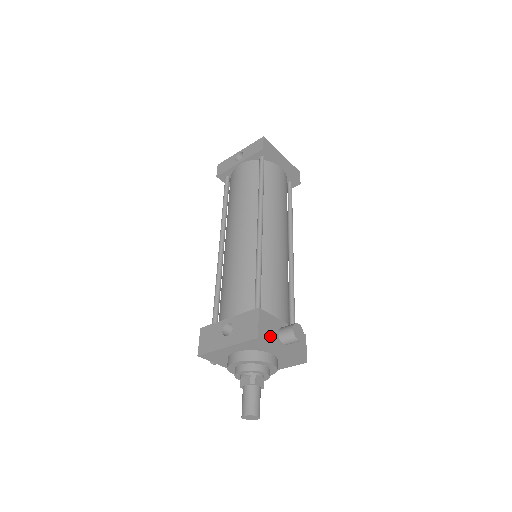
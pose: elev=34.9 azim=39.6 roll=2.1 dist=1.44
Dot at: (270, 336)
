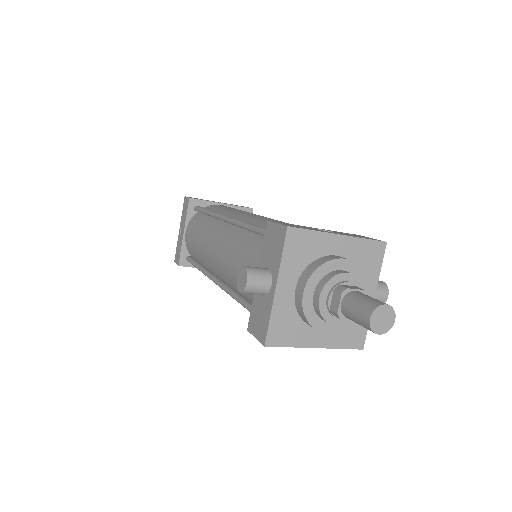
Dot at: occluded
